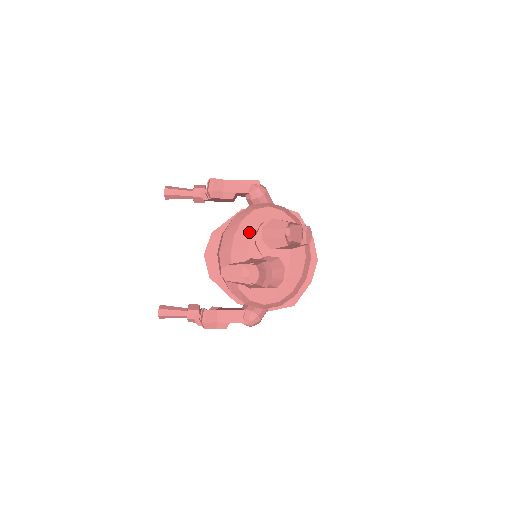
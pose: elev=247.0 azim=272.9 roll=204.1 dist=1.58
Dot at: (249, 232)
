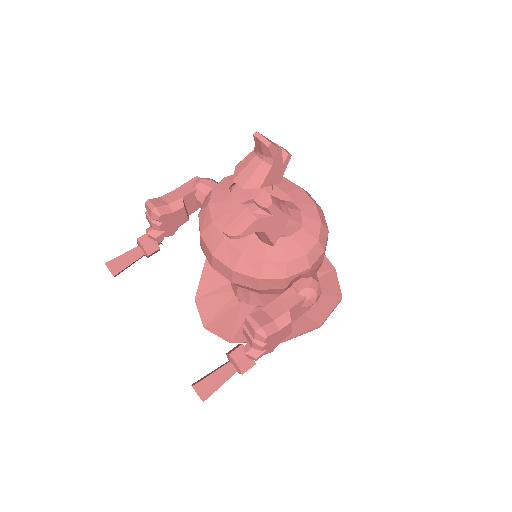
Dot at: (224, 205)
